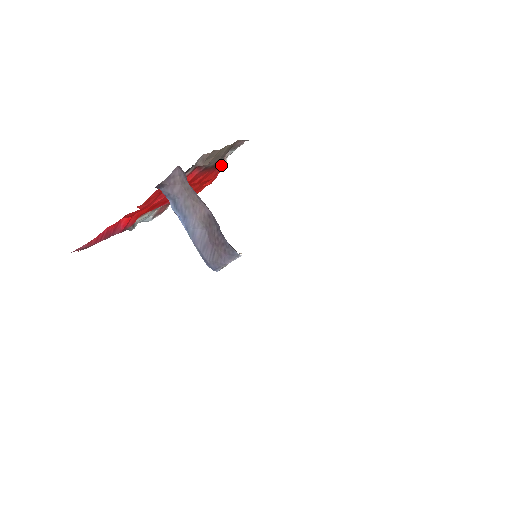
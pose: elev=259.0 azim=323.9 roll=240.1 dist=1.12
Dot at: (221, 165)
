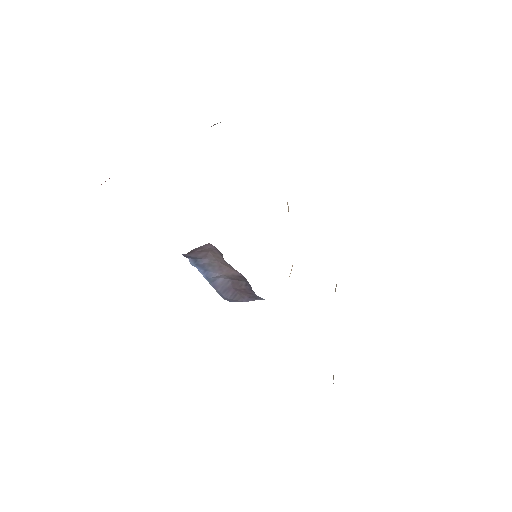
Dot at: occluded
